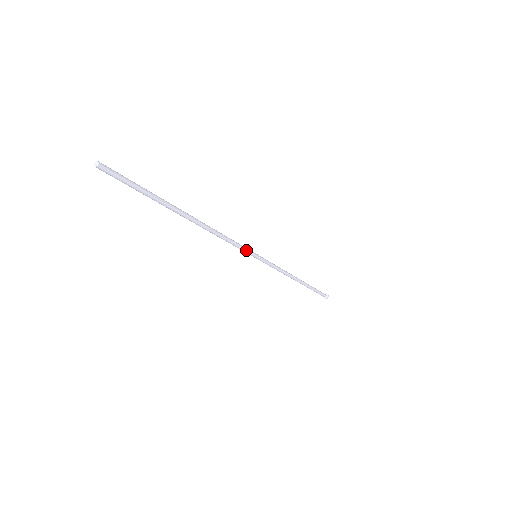
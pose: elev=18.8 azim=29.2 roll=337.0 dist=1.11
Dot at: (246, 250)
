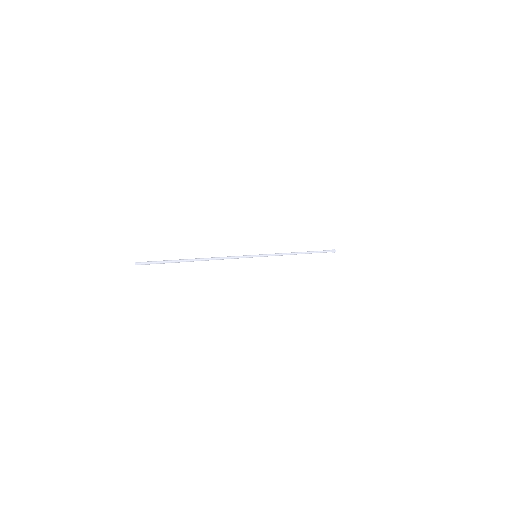
Dot at: (246, 257)
